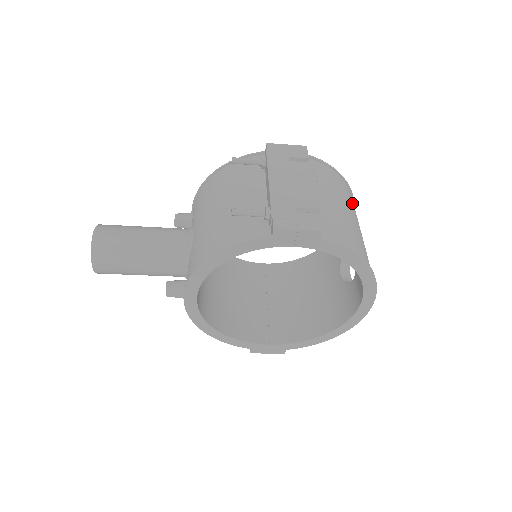
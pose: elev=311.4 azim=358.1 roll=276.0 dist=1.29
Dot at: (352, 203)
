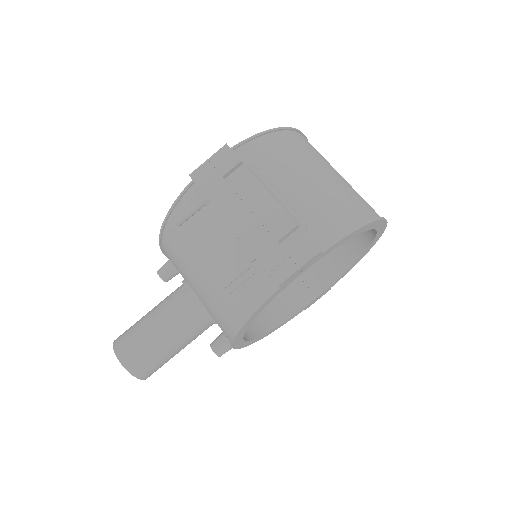
Dot at: (304, 148)
